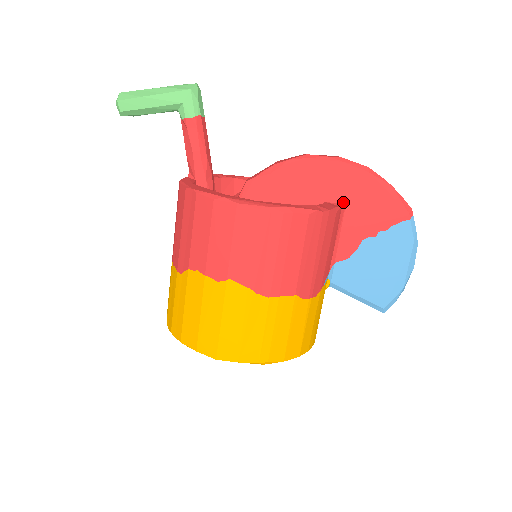
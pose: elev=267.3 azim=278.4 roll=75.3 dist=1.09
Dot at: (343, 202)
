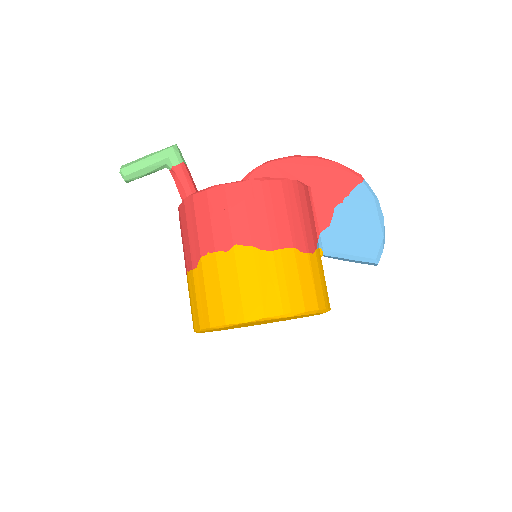
Dot at: (307, 185)
